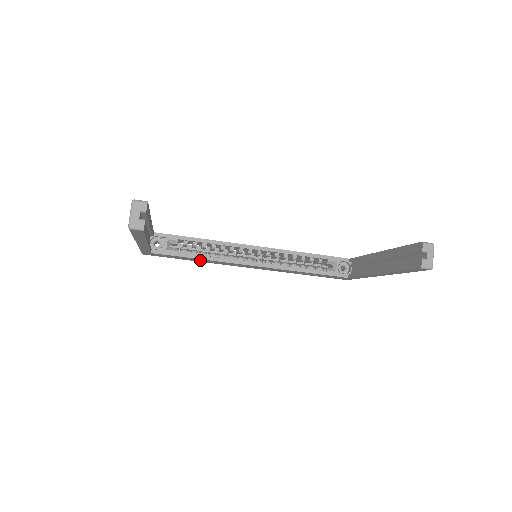
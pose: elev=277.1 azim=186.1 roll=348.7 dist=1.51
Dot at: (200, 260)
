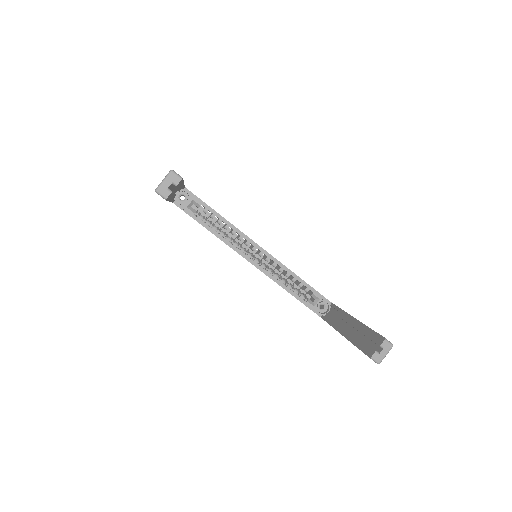
Dot at: occluded
